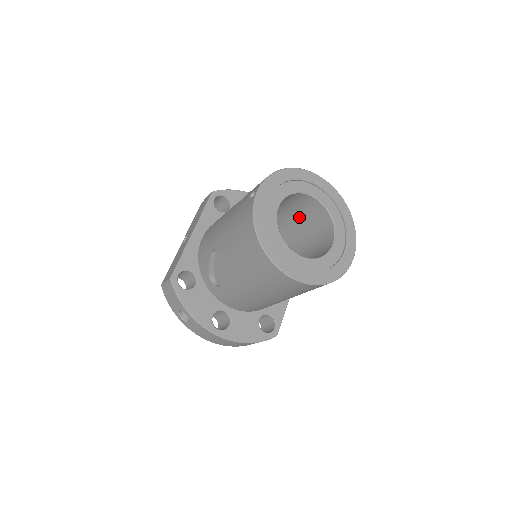
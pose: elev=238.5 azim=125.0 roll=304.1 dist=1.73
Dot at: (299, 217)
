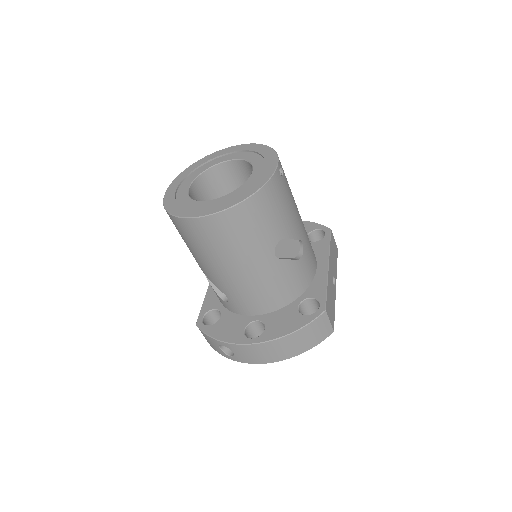
Dot at: occluded
